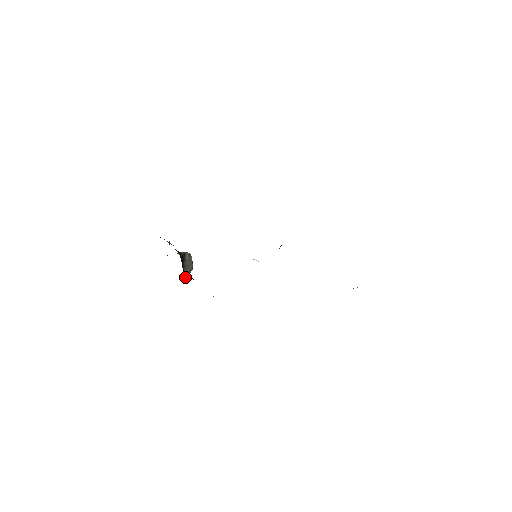
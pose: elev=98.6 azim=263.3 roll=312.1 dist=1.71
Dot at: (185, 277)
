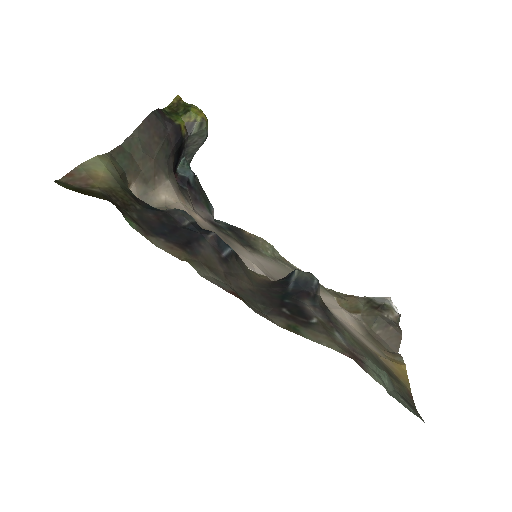
Dot at: (185, 162)
